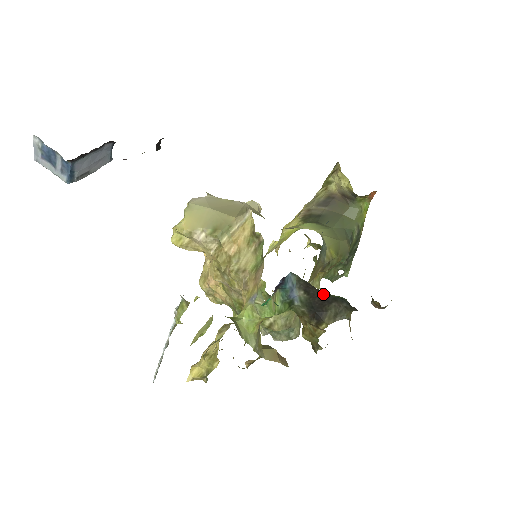
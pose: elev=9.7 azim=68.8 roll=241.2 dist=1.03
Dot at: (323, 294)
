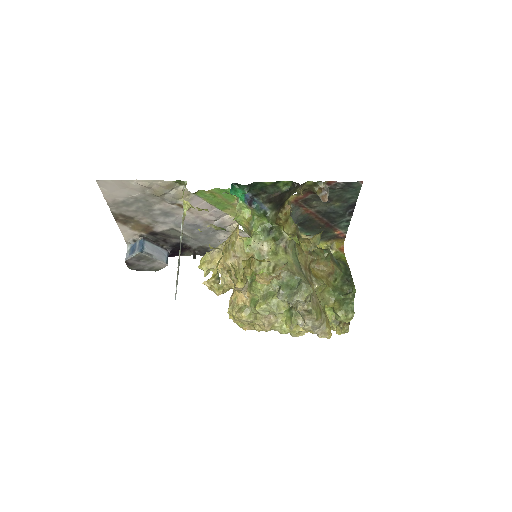
Dot at: (279, 195)
